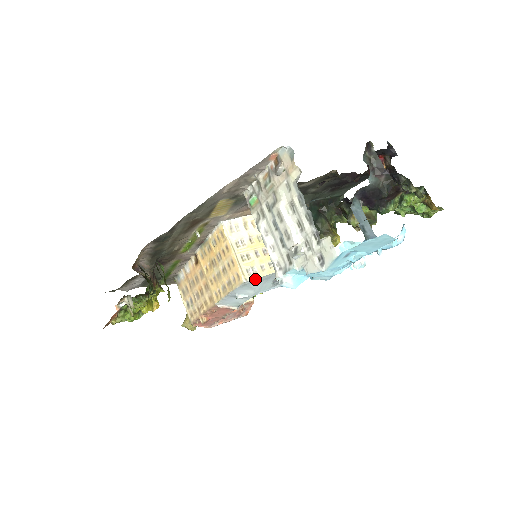
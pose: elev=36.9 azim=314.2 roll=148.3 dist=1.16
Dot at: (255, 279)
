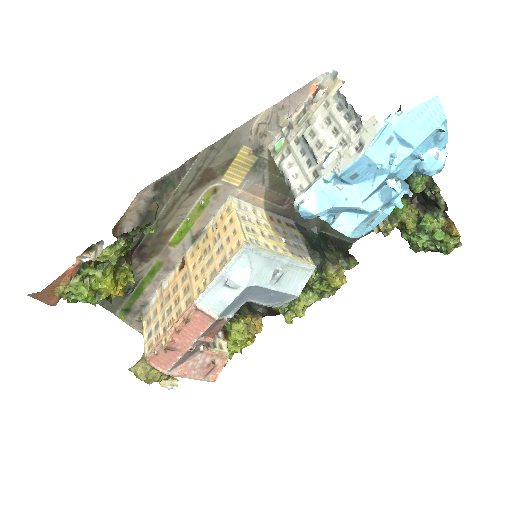
Dot at: (258, 248)
